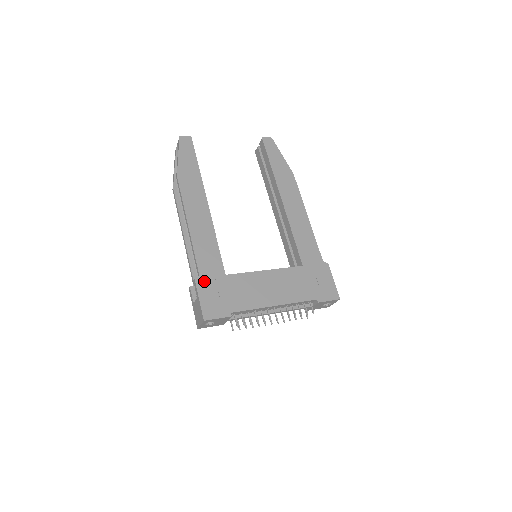
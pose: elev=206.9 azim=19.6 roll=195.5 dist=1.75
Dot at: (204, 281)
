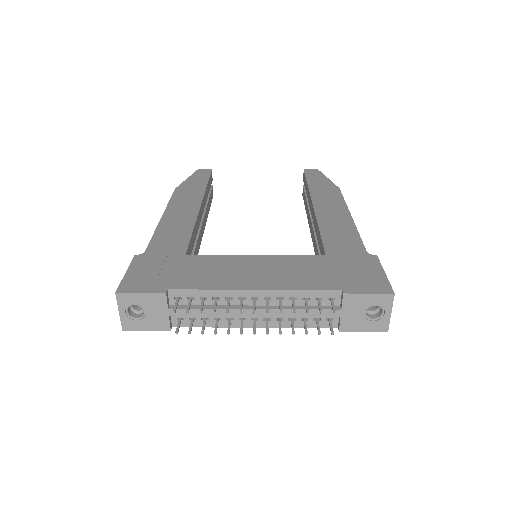
Dot at: (147, 258)
